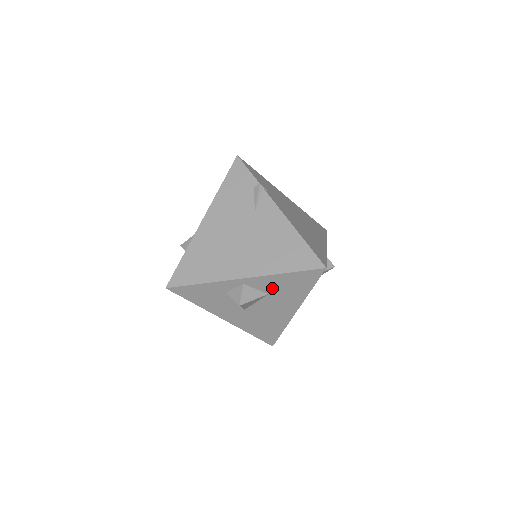
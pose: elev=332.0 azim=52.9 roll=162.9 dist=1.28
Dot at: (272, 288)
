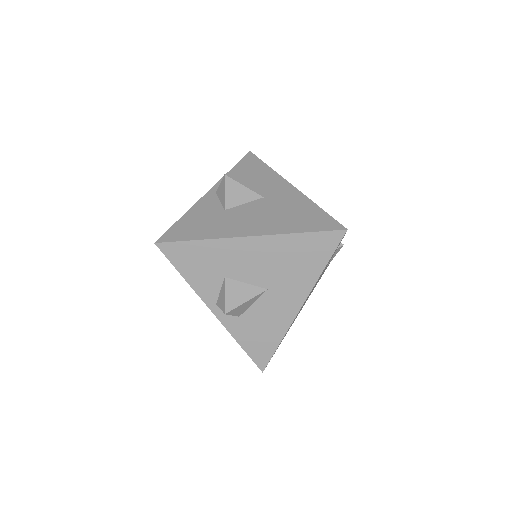
Dot at: occluded
